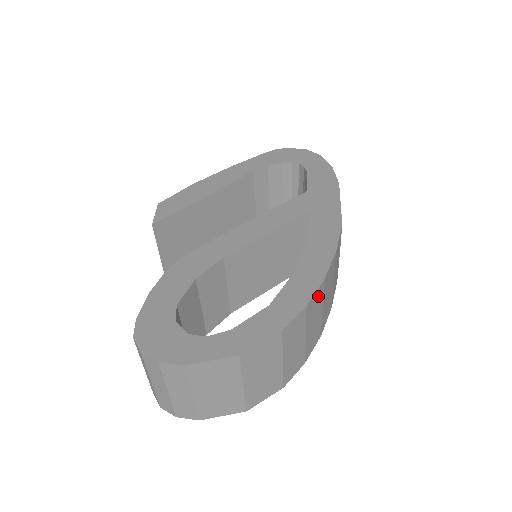
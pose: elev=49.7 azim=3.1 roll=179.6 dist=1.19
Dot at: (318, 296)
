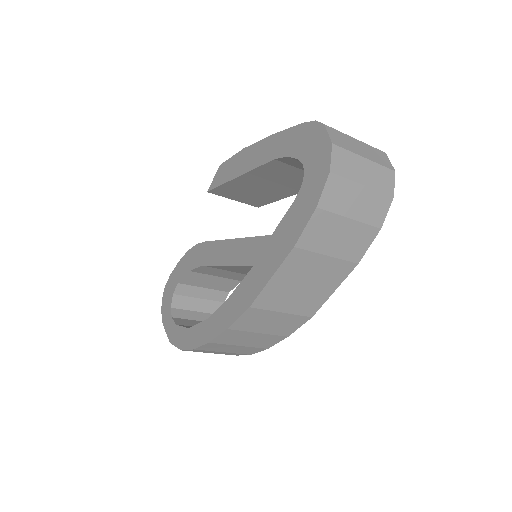
Dot at: (213, 345)
